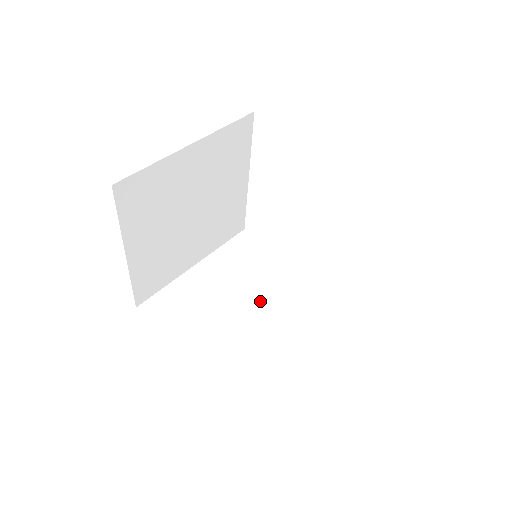
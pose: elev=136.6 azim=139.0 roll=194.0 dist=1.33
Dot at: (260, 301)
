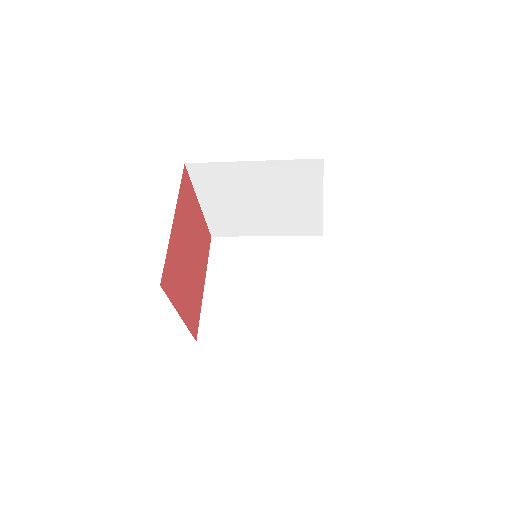
Dot at: (272, 288)
